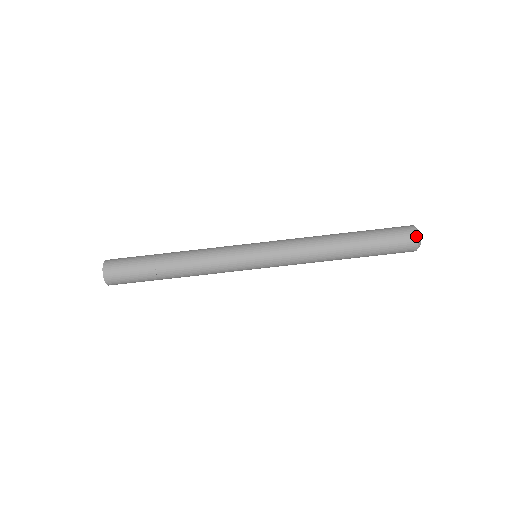
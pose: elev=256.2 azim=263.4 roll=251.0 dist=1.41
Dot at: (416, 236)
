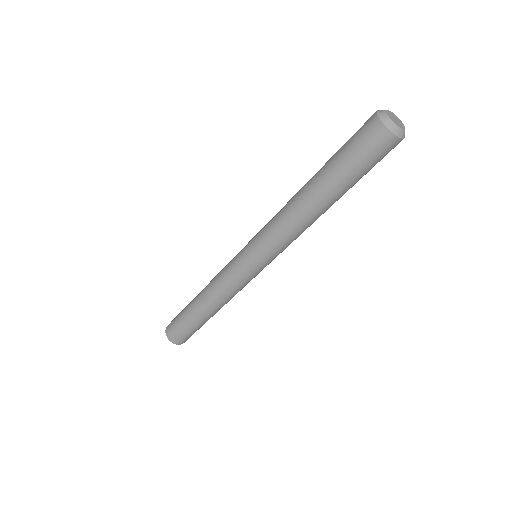
Dot at: (386, 131)
